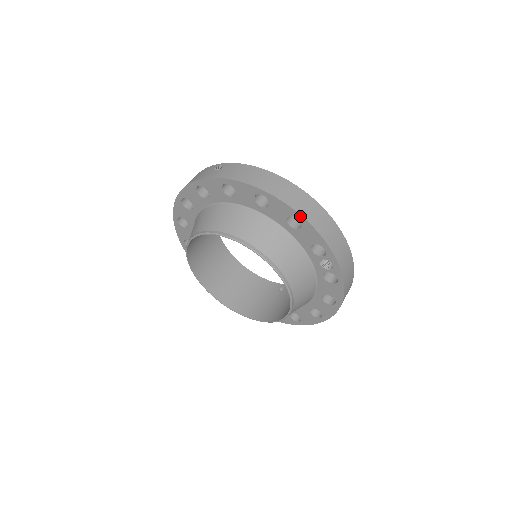
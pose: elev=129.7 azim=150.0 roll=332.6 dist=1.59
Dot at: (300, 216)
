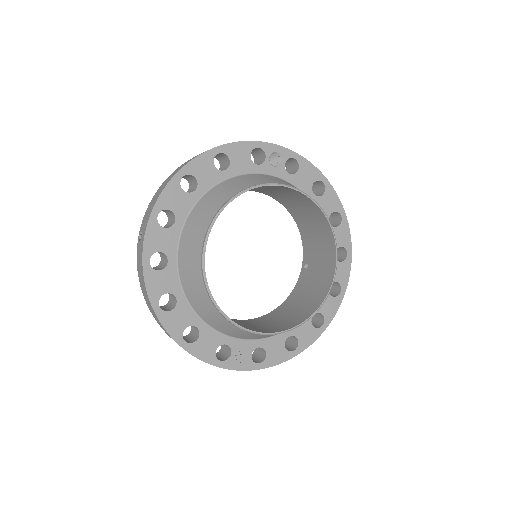
Dot at: (216, 149)
